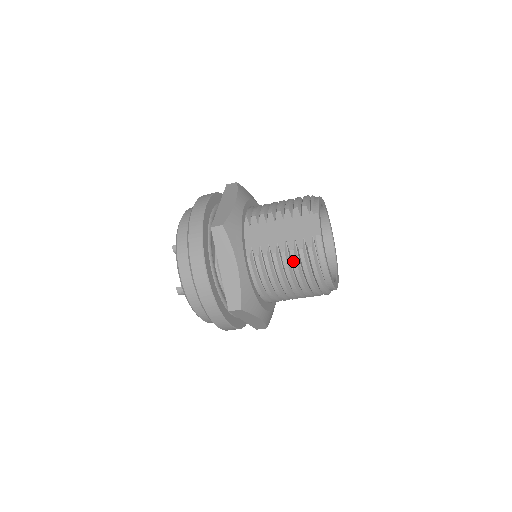
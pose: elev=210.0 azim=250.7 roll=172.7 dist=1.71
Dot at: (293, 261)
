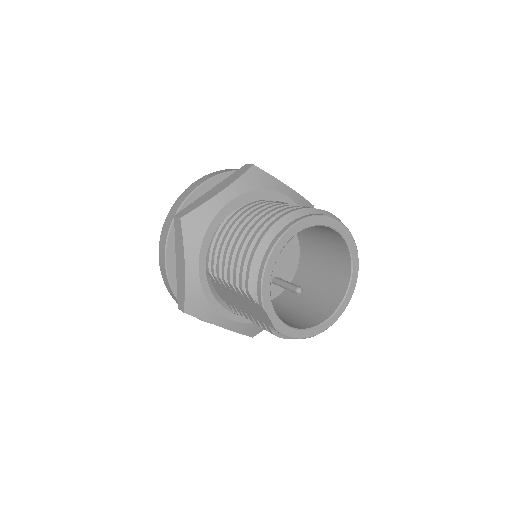
Dot at: occluded
